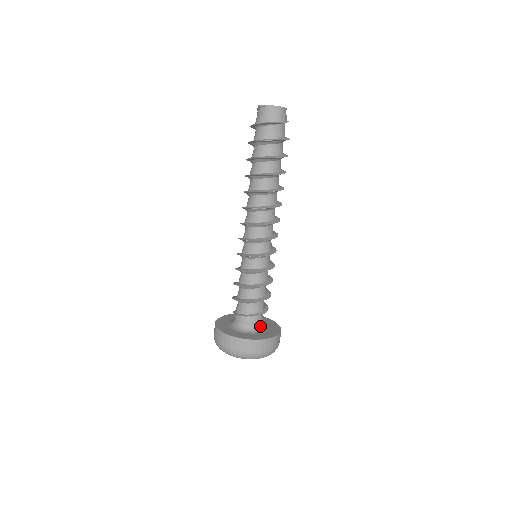
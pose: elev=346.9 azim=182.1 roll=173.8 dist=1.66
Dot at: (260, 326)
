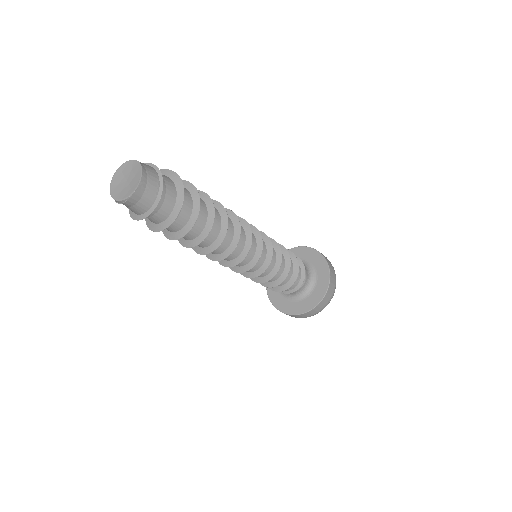
Dot at: (309, 277)
